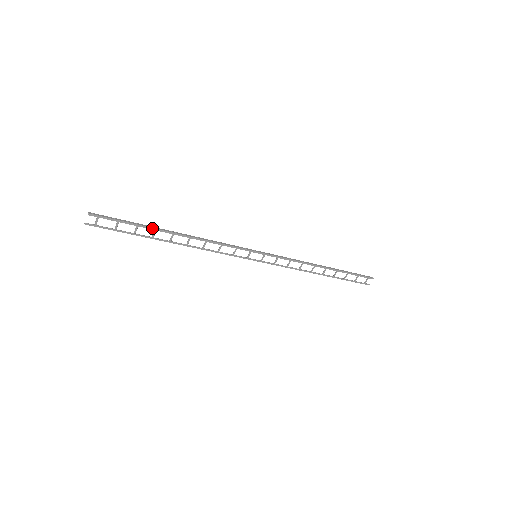
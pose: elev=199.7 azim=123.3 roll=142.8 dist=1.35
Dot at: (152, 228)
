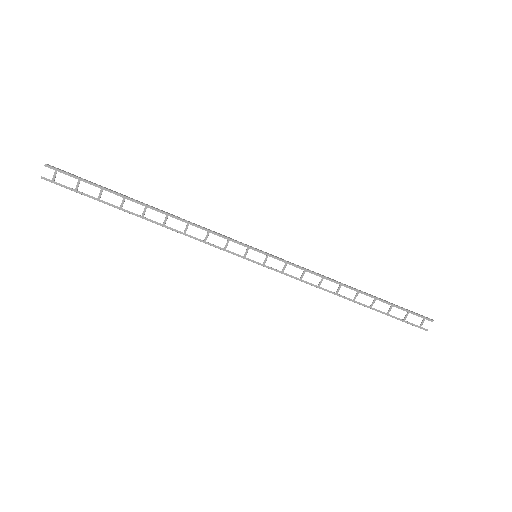
Dot at: (120, 194)
